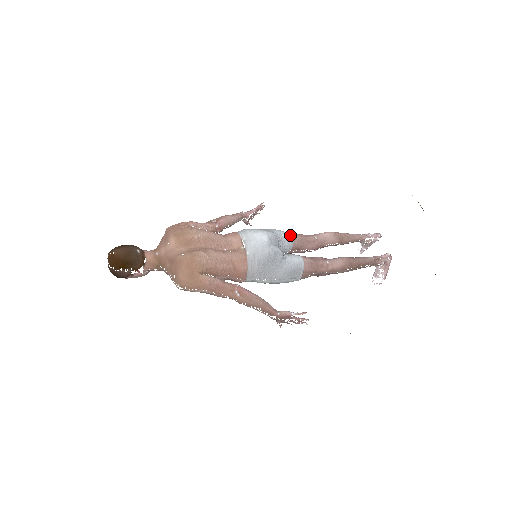
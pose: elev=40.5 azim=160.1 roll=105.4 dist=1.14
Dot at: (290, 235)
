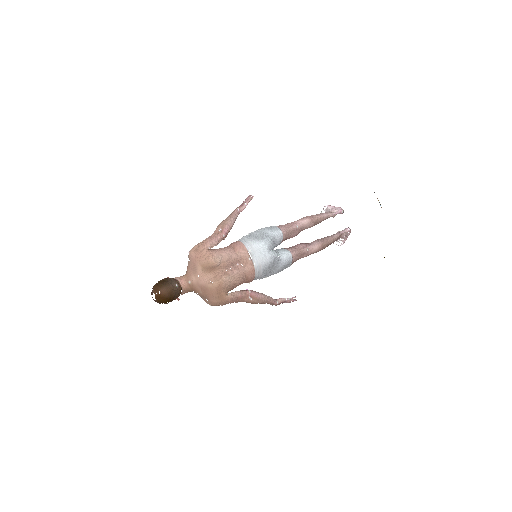
Dot at: (280, 232)
